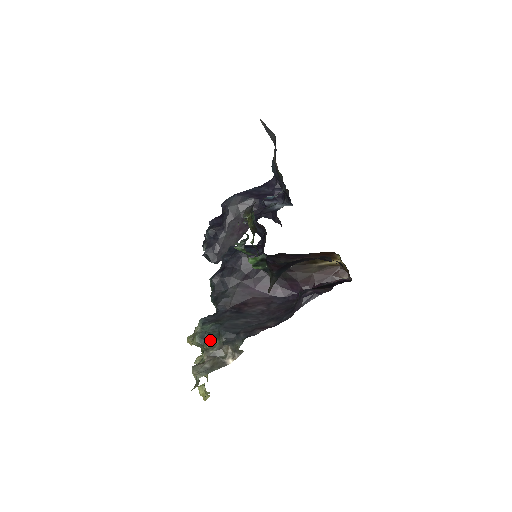
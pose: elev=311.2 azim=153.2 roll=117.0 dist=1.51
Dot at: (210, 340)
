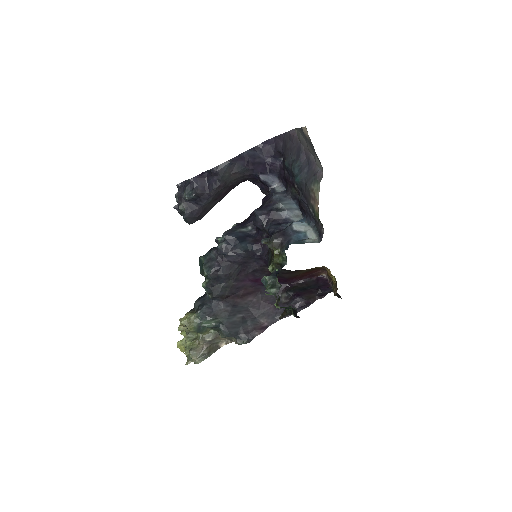
Dot at: (206, 329)
